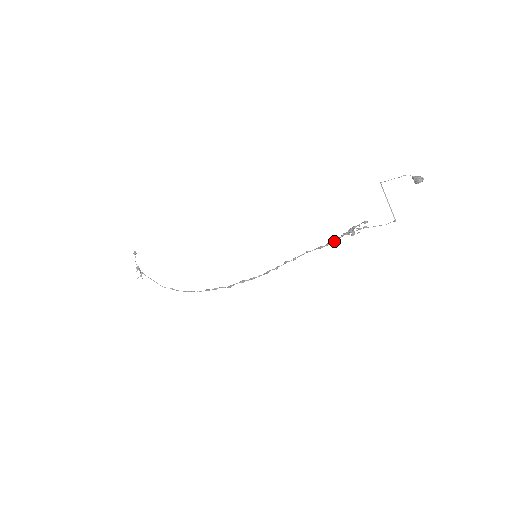
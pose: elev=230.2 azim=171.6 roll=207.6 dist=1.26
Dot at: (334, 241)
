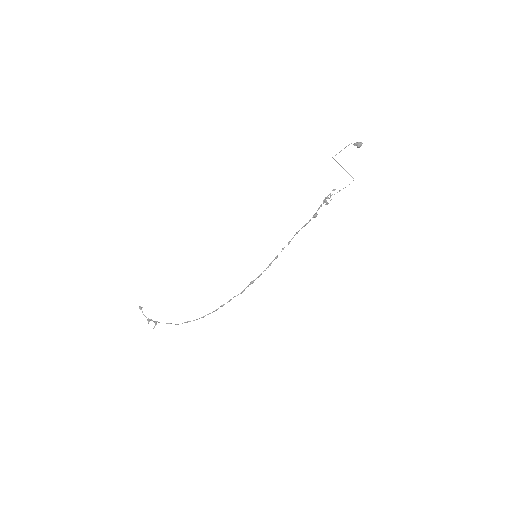
Dot at: (315, 215)
